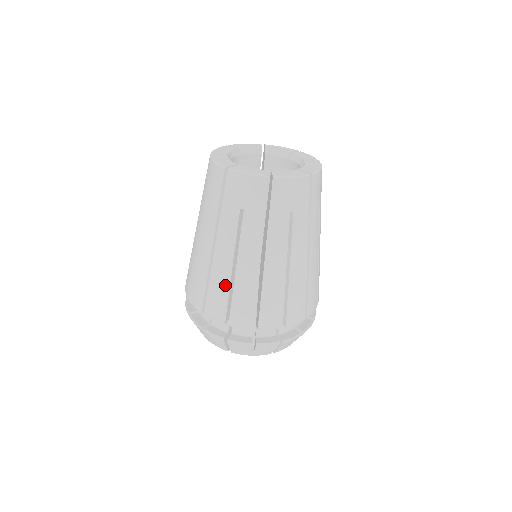
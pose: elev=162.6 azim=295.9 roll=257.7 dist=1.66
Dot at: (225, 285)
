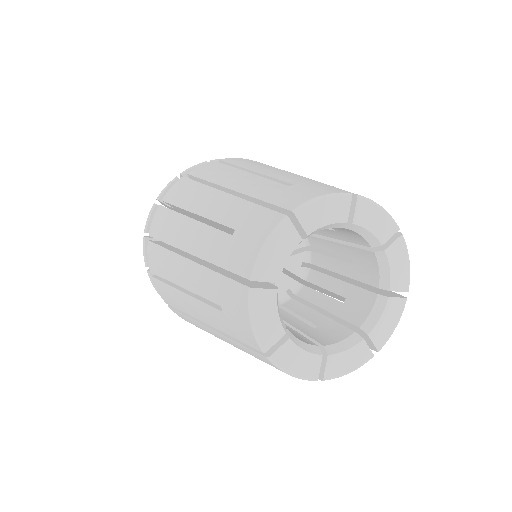
Dot at: occluded
